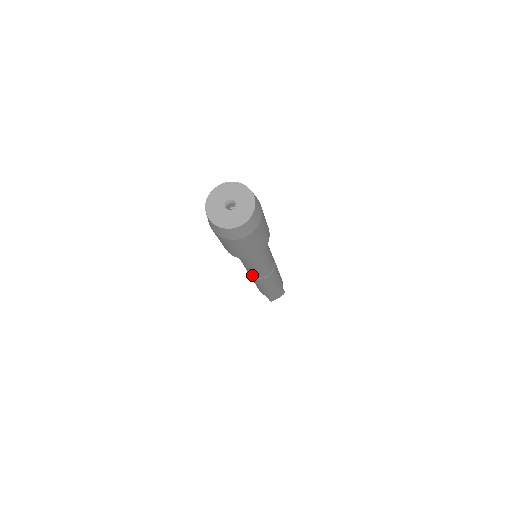
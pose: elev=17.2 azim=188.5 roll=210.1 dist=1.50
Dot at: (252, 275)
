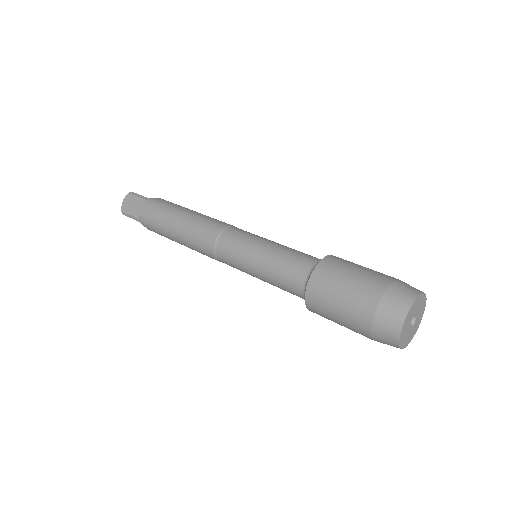
Dot at: occluded
